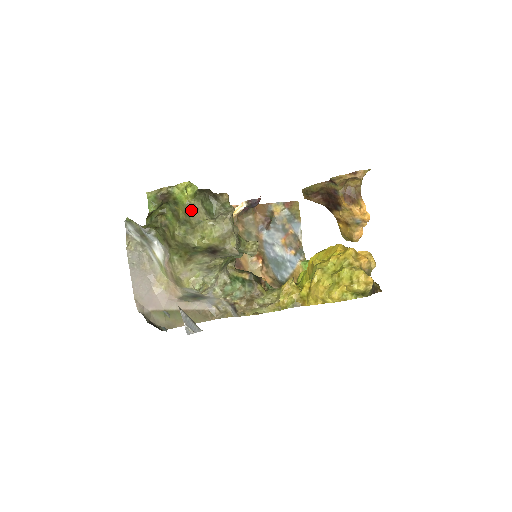
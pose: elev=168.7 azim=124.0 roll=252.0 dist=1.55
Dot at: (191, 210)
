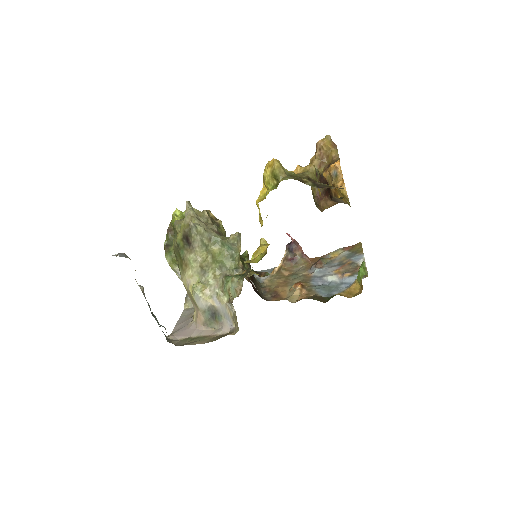
Dot at: (175, 222)
